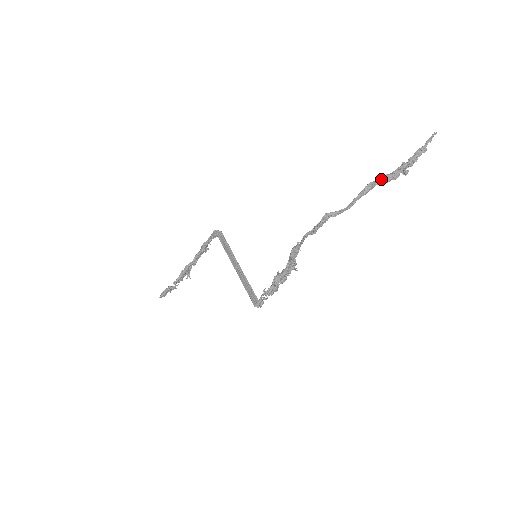
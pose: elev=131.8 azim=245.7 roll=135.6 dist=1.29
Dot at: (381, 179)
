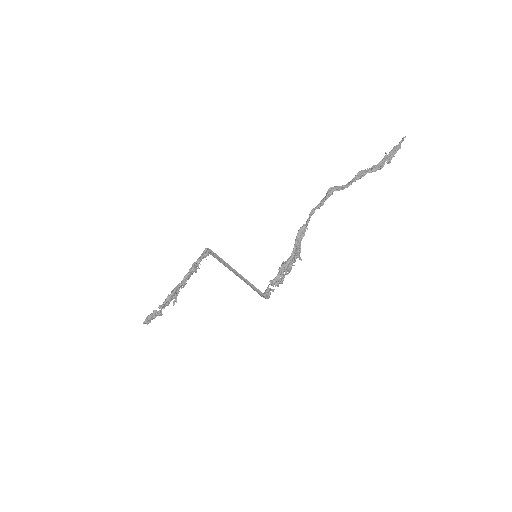
Dot at: (370, 168)
